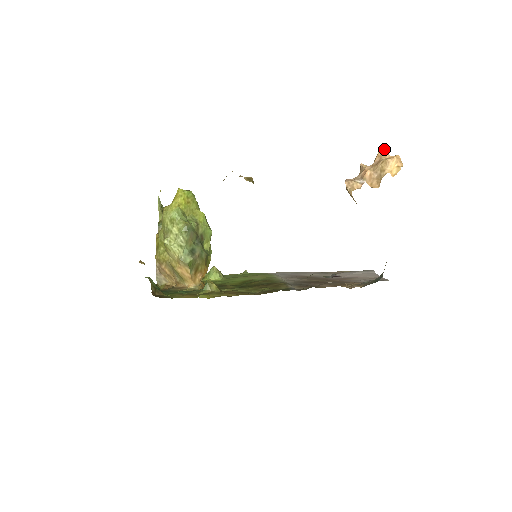
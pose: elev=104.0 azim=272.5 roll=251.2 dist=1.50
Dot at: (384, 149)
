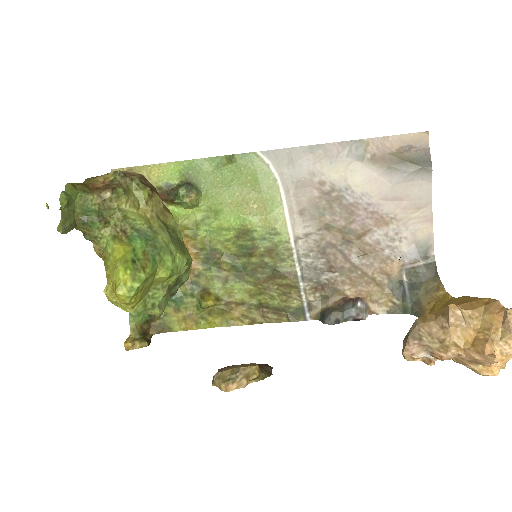
Dot at: (492, 364)
